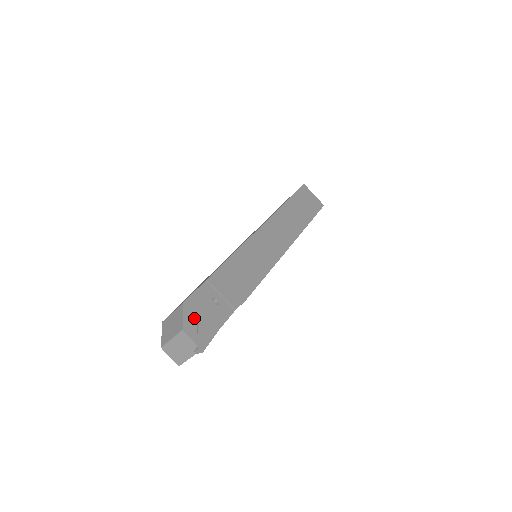
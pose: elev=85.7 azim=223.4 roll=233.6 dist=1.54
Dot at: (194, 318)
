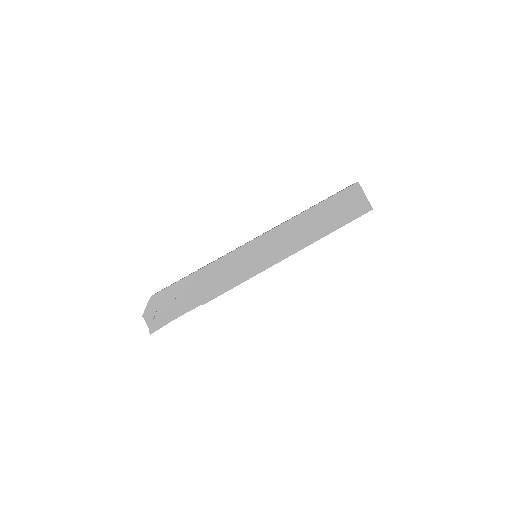
Dot at: (155, 309)
